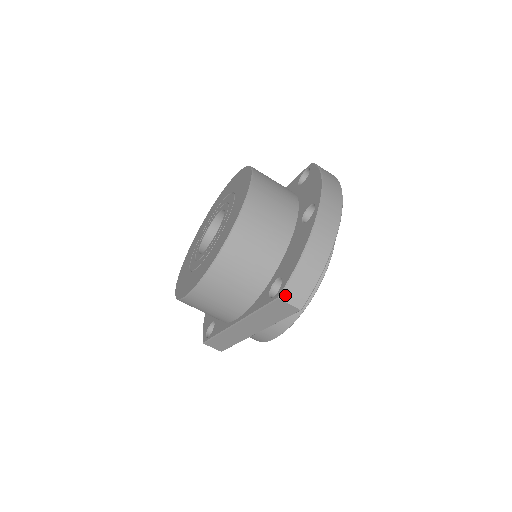
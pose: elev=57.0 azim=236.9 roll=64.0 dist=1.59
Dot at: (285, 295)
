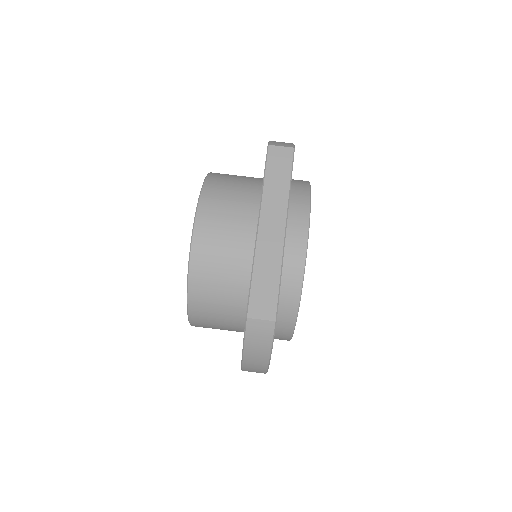
Dot at: (272, 144)
